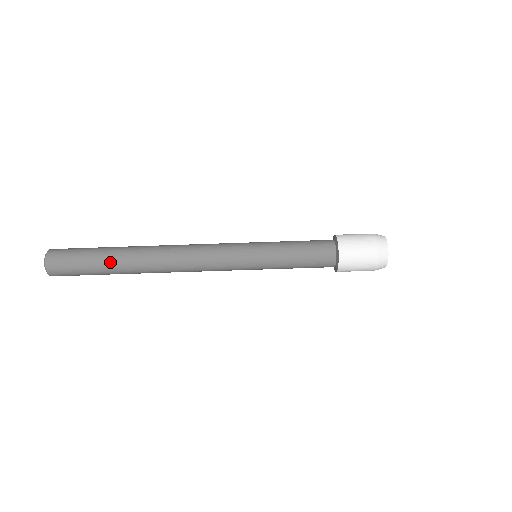
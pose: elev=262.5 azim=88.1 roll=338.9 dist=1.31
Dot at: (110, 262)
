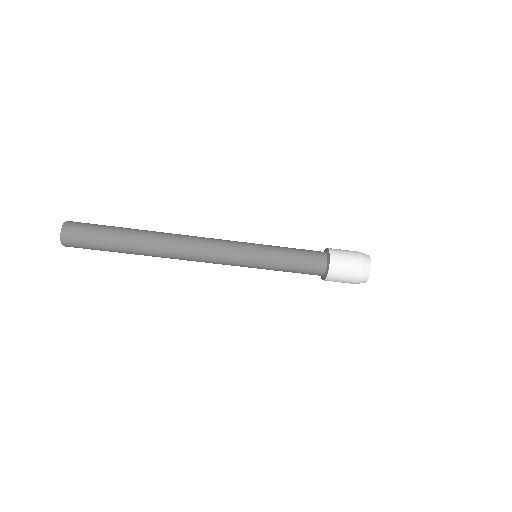
Dot at: occluded
